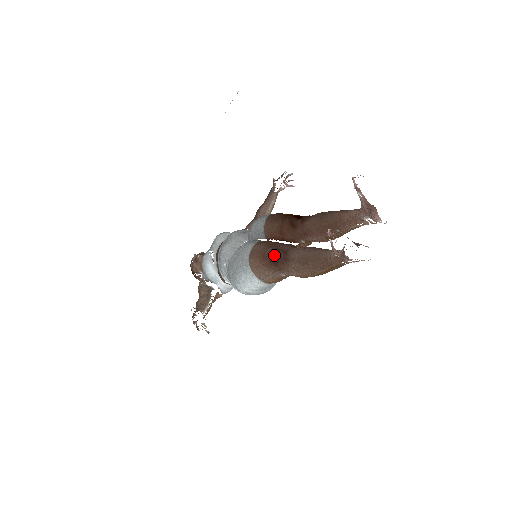
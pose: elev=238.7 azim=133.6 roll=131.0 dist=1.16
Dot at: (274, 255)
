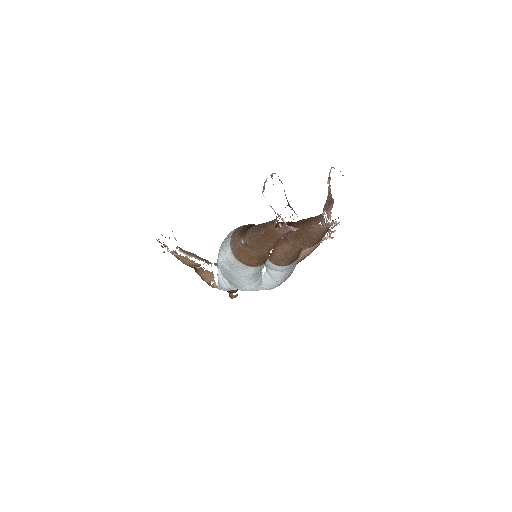
Dot at: (251, 226)
